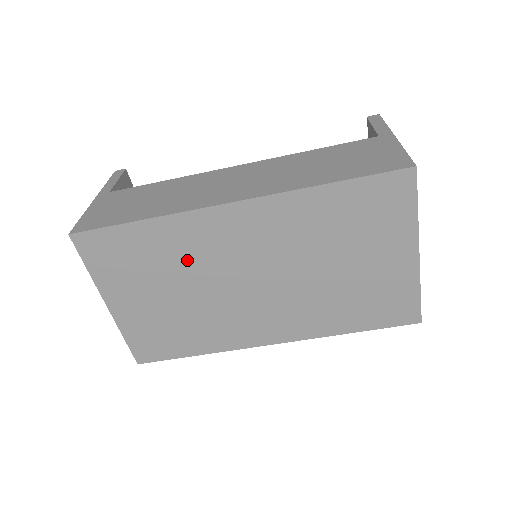
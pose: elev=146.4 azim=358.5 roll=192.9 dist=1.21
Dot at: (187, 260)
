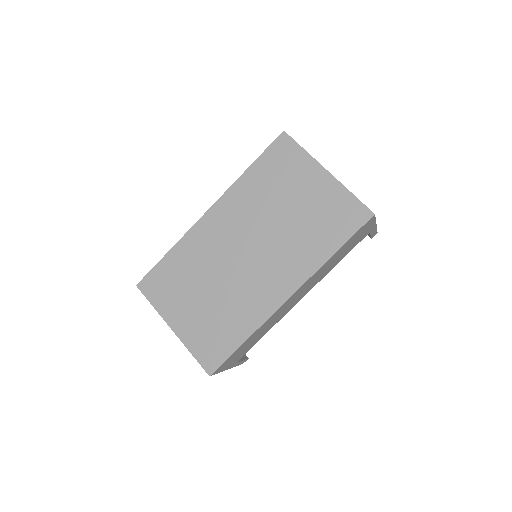
Dot at: (202, 263)
